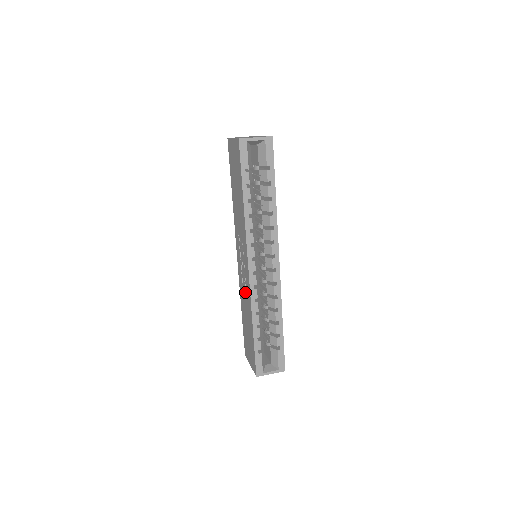
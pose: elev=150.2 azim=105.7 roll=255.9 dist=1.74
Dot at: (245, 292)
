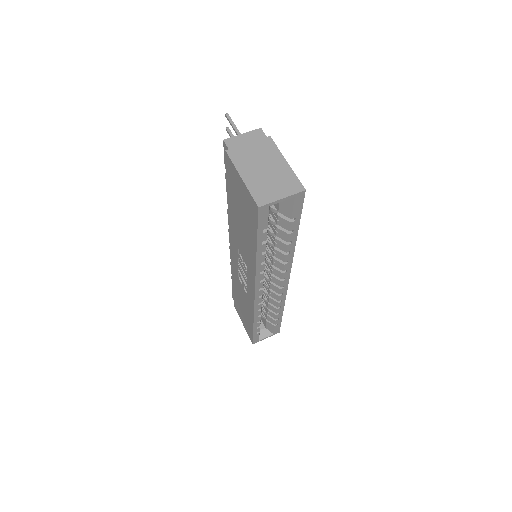
Dot at: (244, 292)
